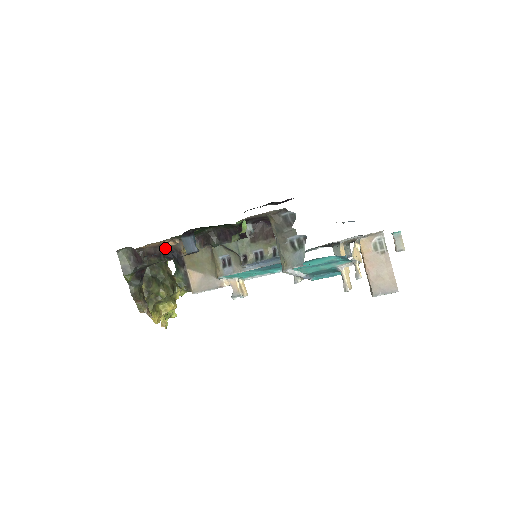
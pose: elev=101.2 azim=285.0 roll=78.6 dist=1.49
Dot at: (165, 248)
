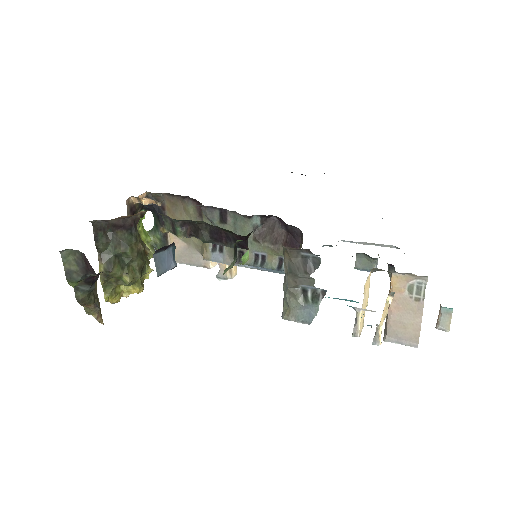
Dot at: (140, 217)
